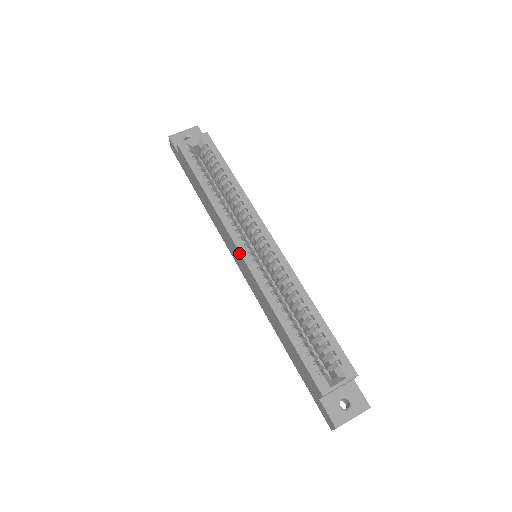
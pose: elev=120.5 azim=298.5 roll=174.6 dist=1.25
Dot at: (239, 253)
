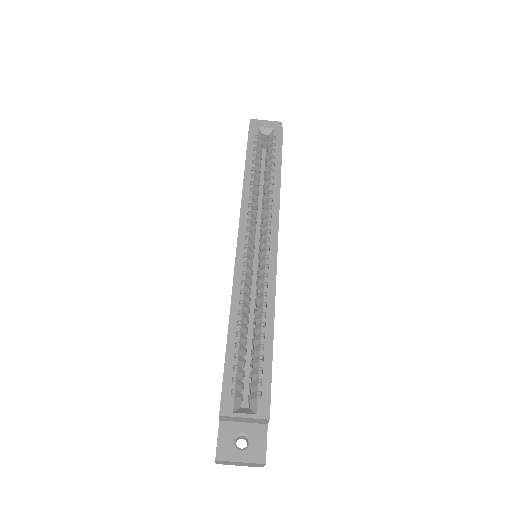
Dot at: (237, 241)
